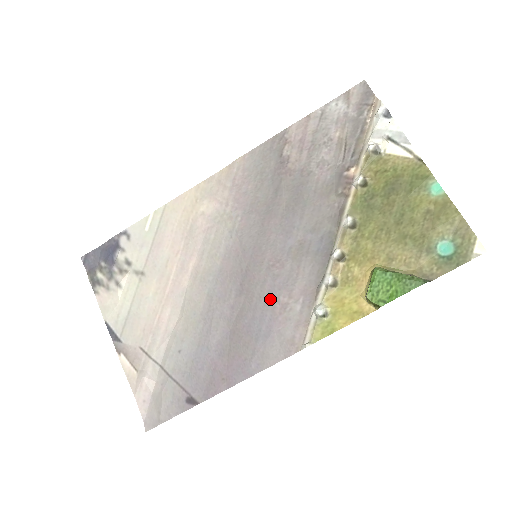
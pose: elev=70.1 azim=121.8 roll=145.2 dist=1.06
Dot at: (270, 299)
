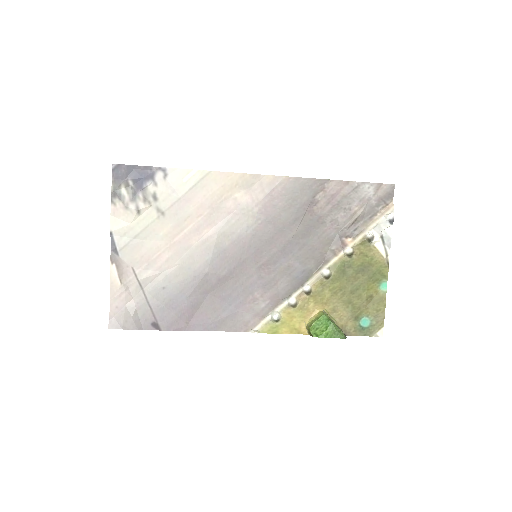
Dot at: (248, 290)
